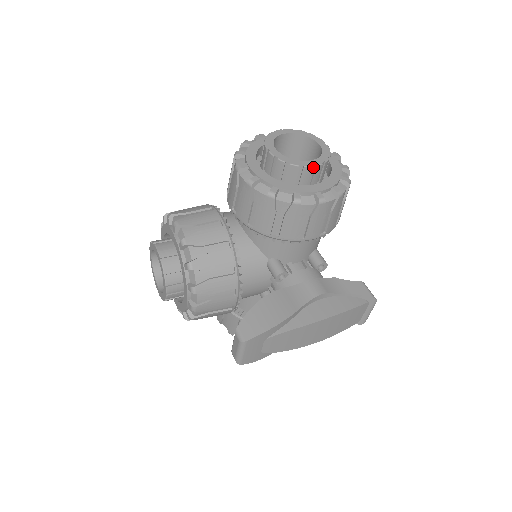
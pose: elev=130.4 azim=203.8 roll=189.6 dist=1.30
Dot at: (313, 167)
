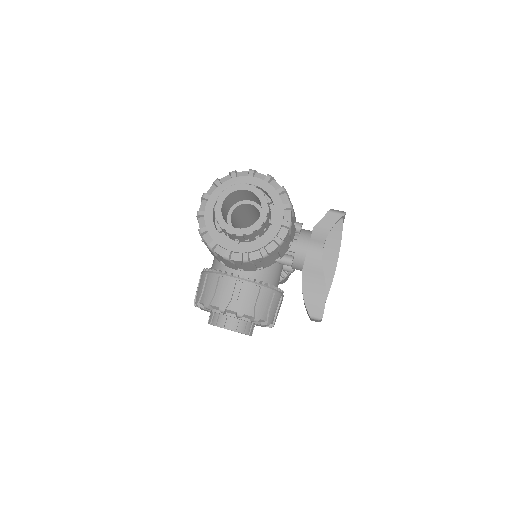
Dot at: (267, 215)
